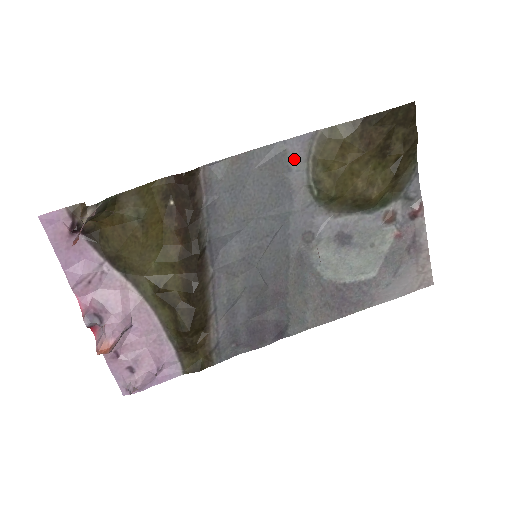
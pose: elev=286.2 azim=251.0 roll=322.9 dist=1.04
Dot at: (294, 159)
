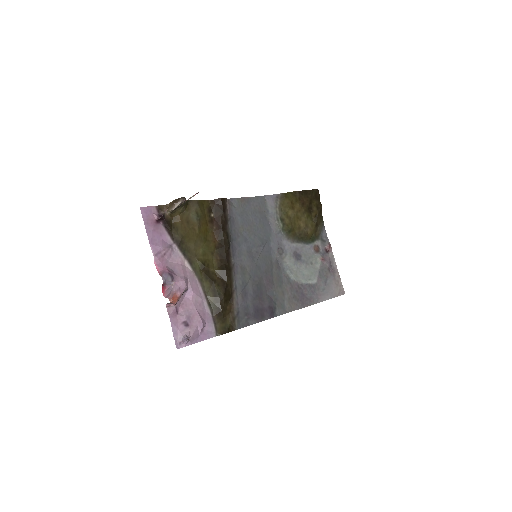
Dot at: (270, 206)
